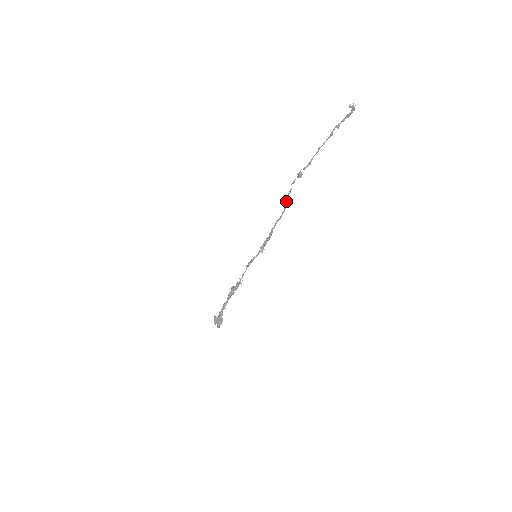
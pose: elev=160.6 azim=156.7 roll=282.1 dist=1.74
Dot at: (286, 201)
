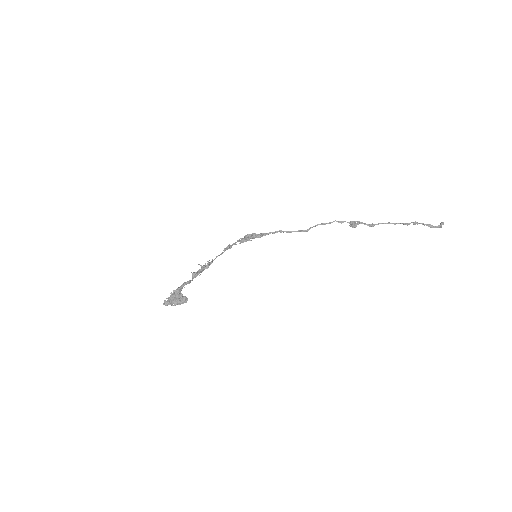
Dot at: (313, 226)
